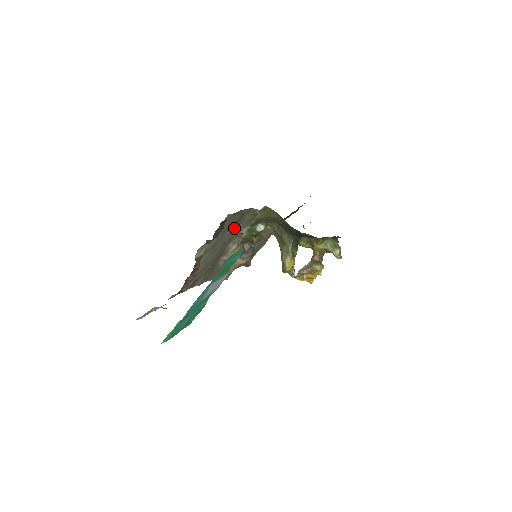
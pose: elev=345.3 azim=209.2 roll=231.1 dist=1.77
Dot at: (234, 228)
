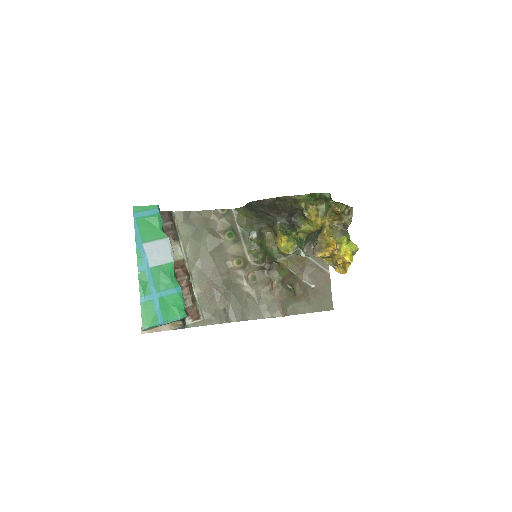
Dot at: (207, 233)
